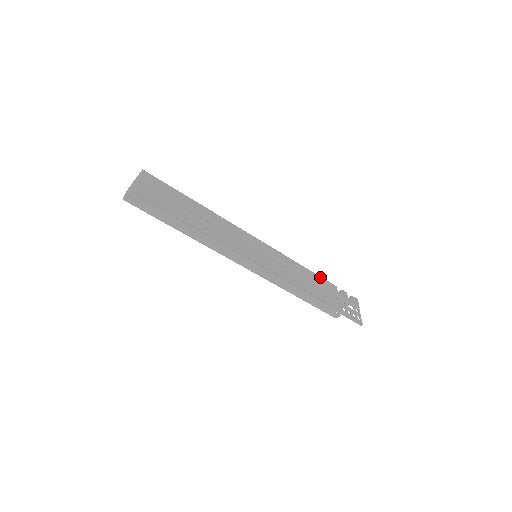
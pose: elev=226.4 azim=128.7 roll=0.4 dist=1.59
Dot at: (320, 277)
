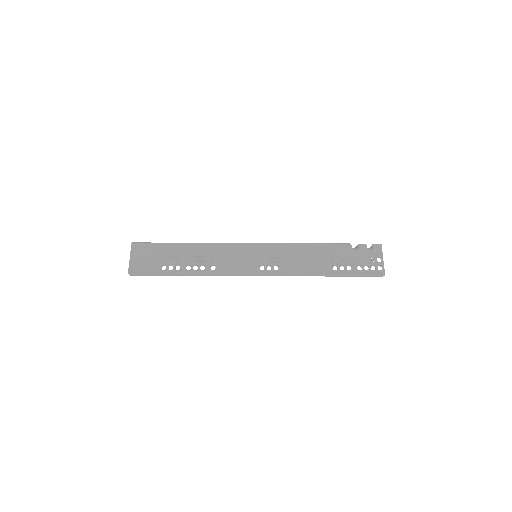
Dot at: (327, 245)
